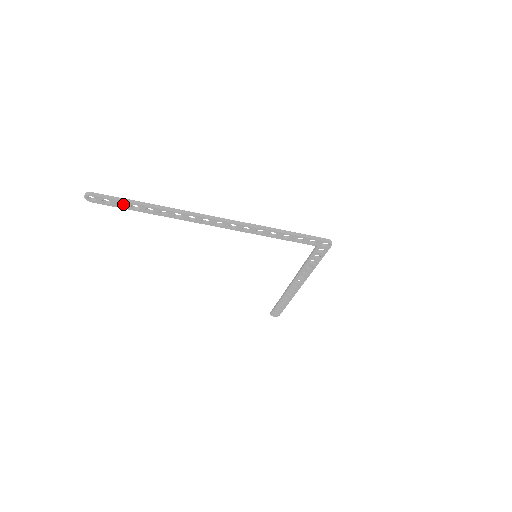
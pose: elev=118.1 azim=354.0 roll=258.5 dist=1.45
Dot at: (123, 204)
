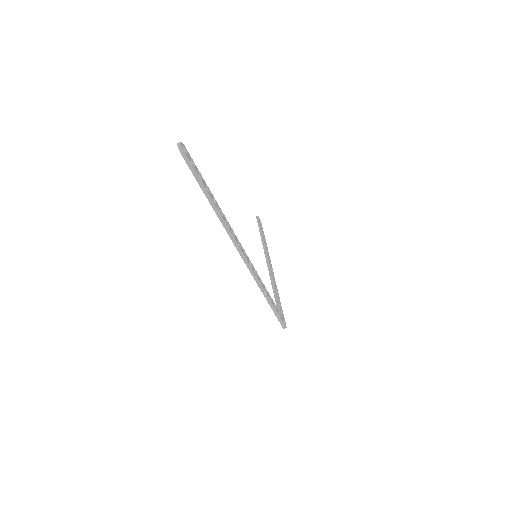
Dot at: (200, 175)
